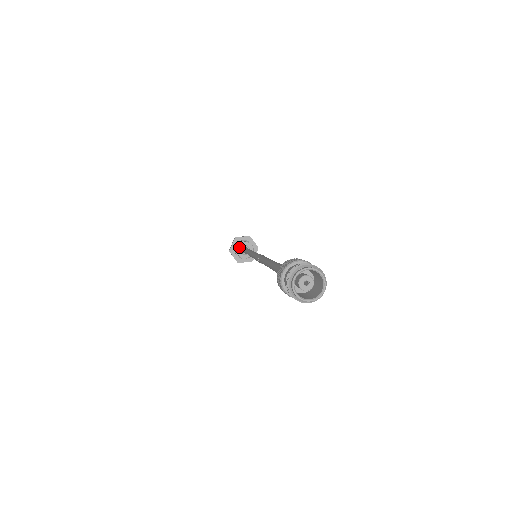
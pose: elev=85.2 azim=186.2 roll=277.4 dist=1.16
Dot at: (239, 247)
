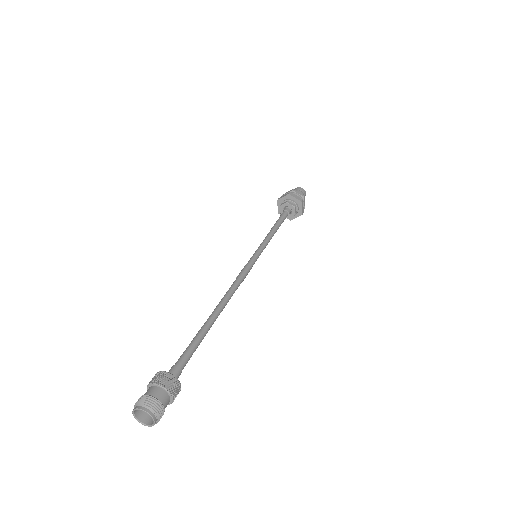
Dot at: (284, 205)
